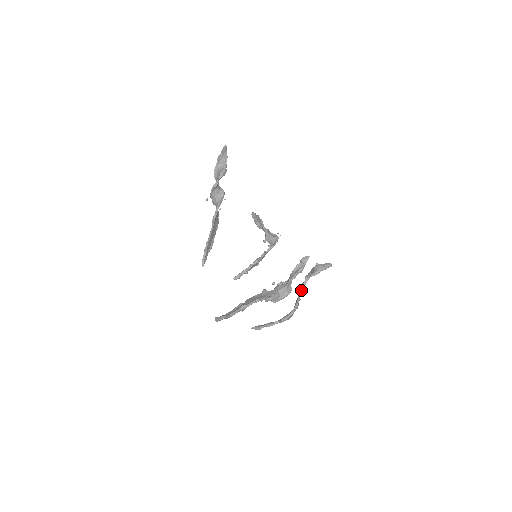
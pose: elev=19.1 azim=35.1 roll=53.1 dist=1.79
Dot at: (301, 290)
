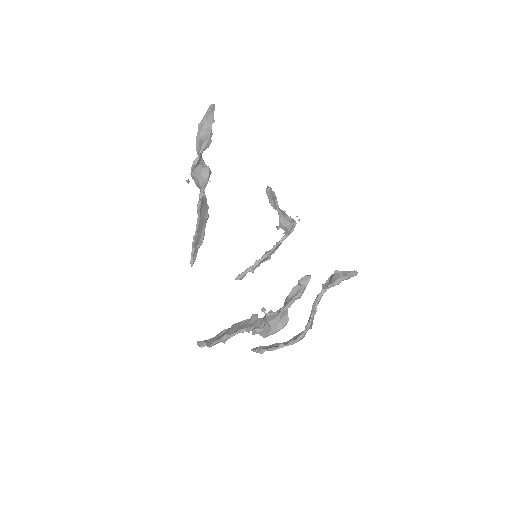
Dot at: (314, 306)
